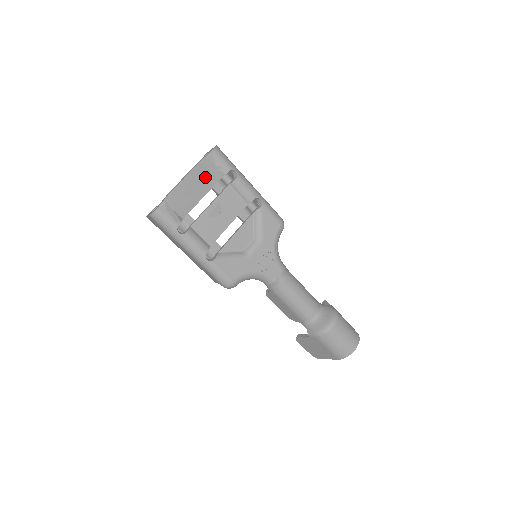
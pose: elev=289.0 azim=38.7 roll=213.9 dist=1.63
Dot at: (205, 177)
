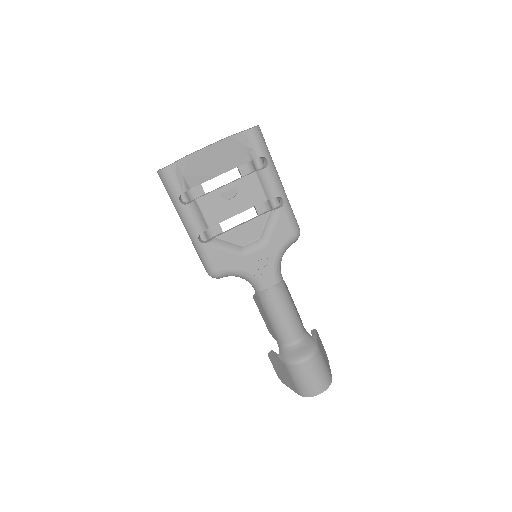
Dot at: (231, 154)
